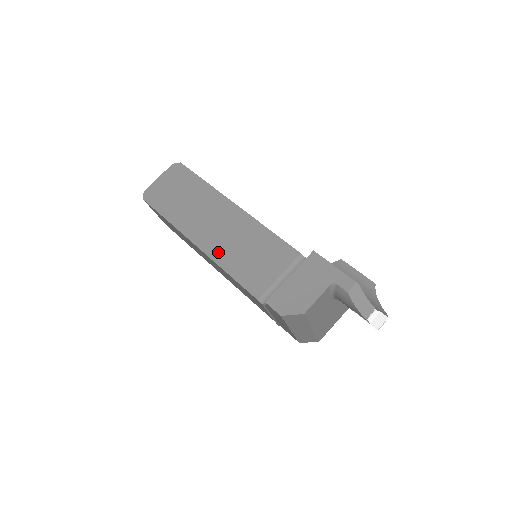
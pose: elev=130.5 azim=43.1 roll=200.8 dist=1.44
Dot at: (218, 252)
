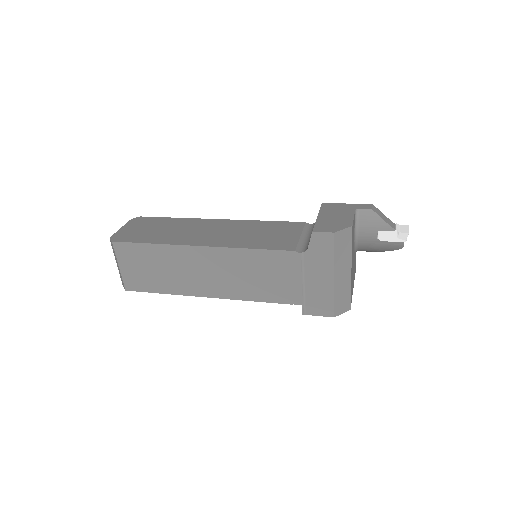
Dot at: (228, 242)
